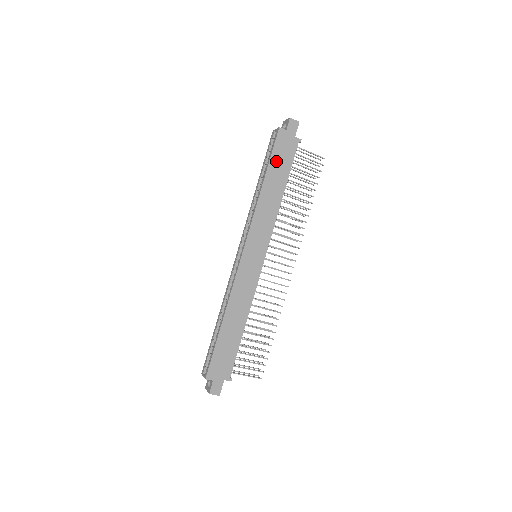
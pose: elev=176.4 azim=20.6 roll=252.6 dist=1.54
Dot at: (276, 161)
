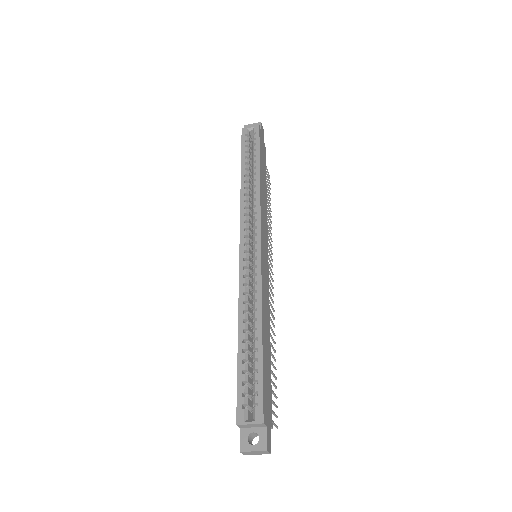
Dot at: (261, 156)
